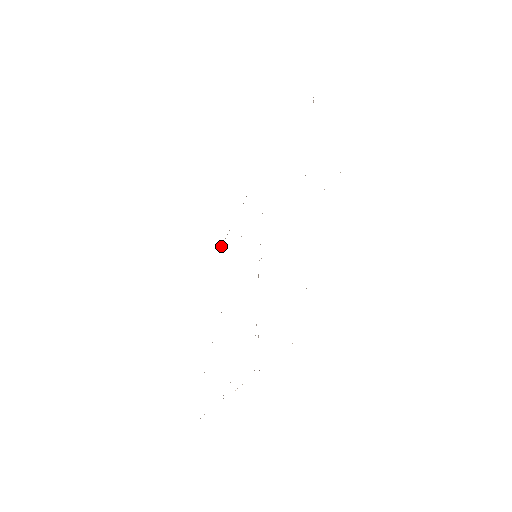
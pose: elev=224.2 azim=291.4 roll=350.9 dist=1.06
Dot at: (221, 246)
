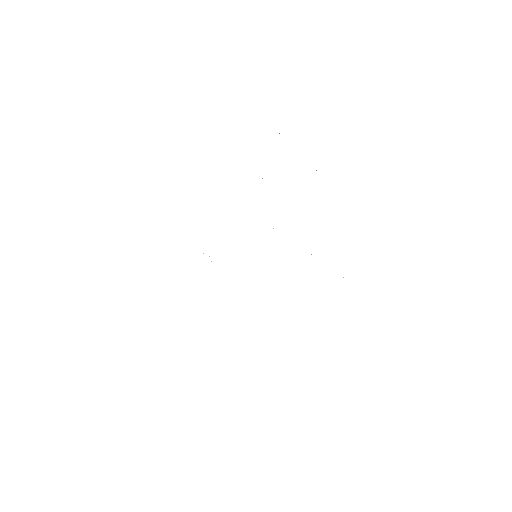
Dot at: occluded
